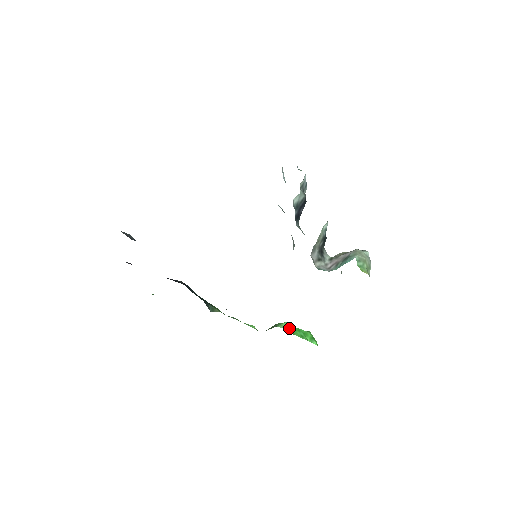
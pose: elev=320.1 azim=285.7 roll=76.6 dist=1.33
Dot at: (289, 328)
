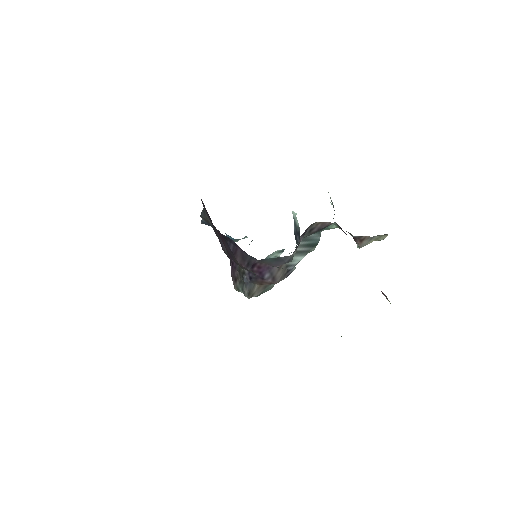
Dot at: occluded
